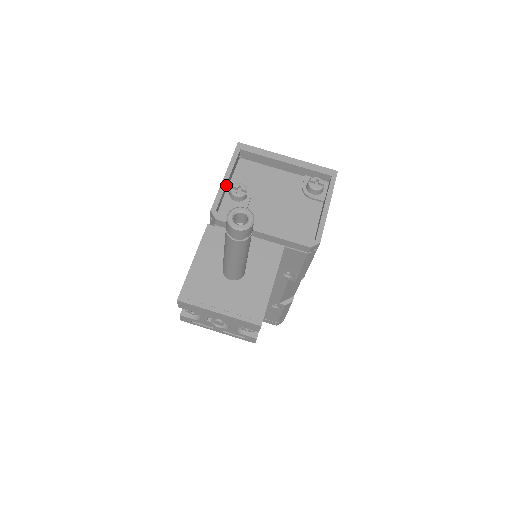
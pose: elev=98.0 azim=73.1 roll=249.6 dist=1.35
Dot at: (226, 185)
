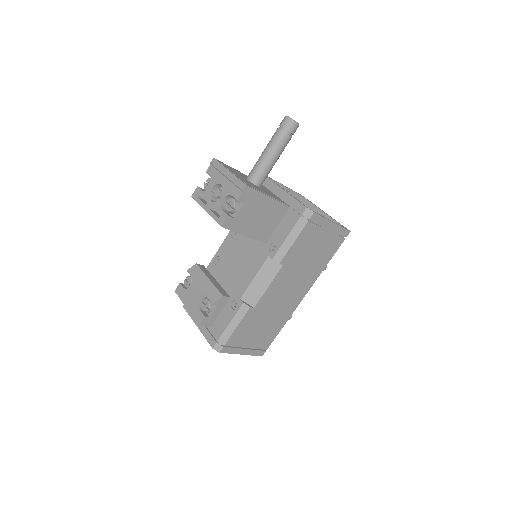
Dot at: (282, 186)
